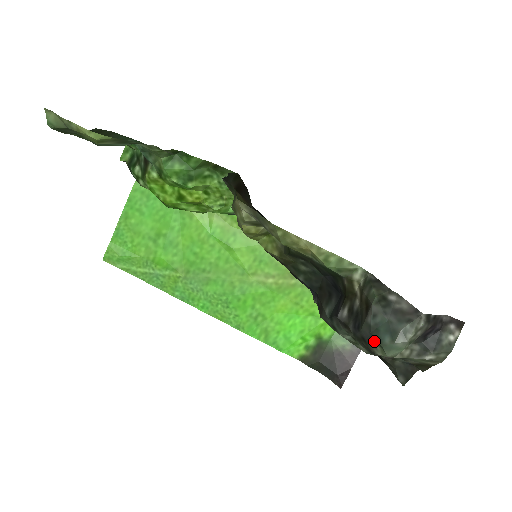
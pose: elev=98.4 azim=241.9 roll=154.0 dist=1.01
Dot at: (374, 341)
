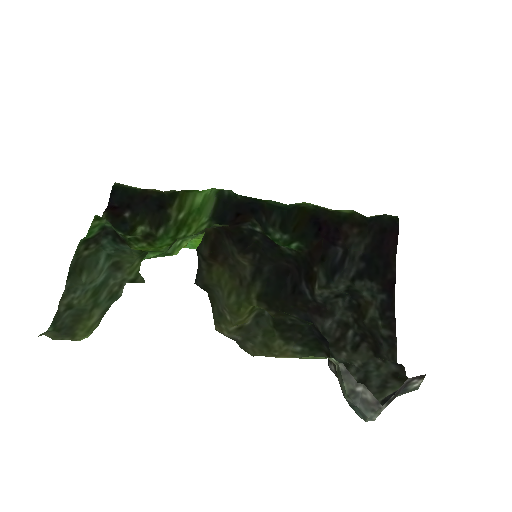
Dot at: (354, 408)
